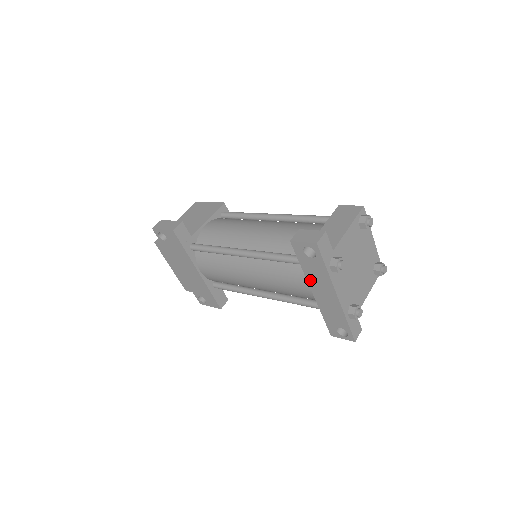
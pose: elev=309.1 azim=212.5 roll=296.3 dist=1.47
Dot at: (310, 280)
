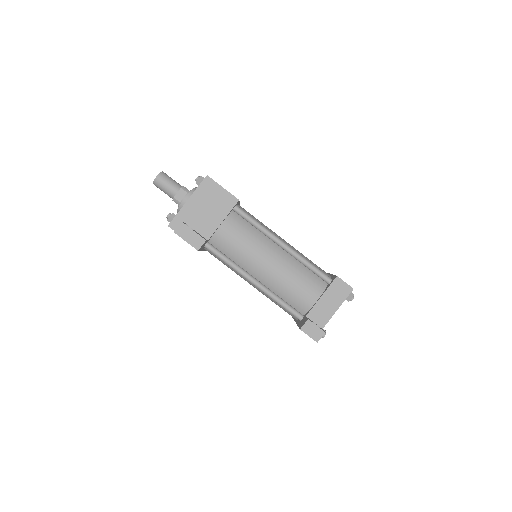
Dot at: occluded
